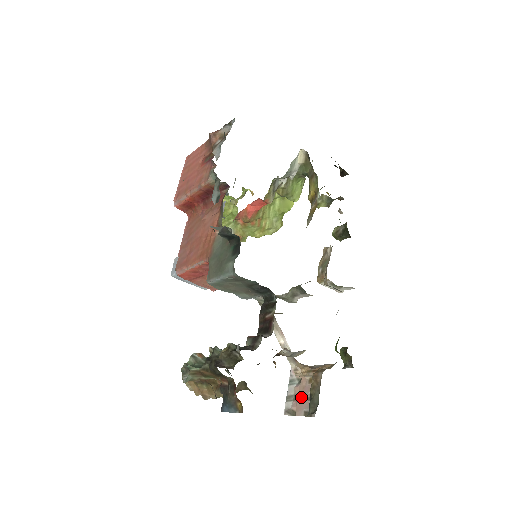
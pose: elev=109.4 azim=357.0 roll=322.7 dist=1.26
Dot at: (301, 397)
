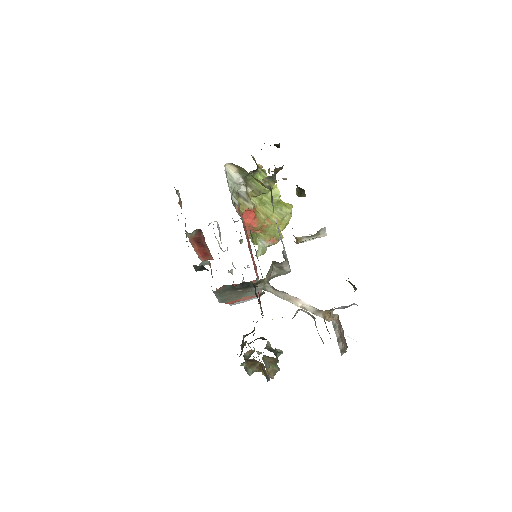
Dot at: (341, 335)
